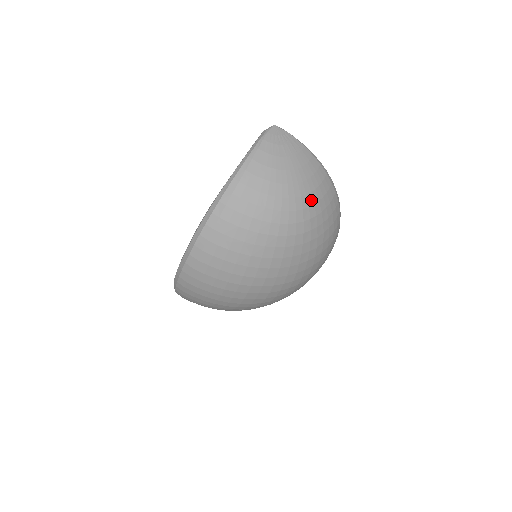
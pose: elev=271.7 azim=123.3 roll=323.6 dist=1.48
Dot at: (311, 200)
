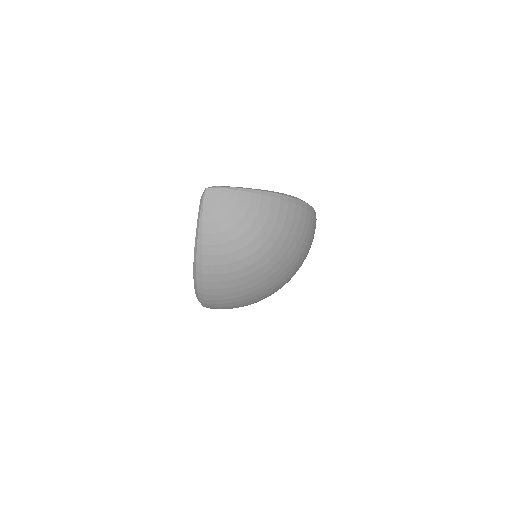
Dot at: (266, 233)
